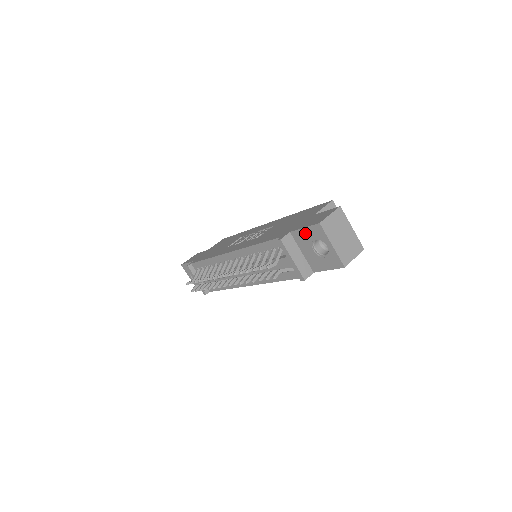
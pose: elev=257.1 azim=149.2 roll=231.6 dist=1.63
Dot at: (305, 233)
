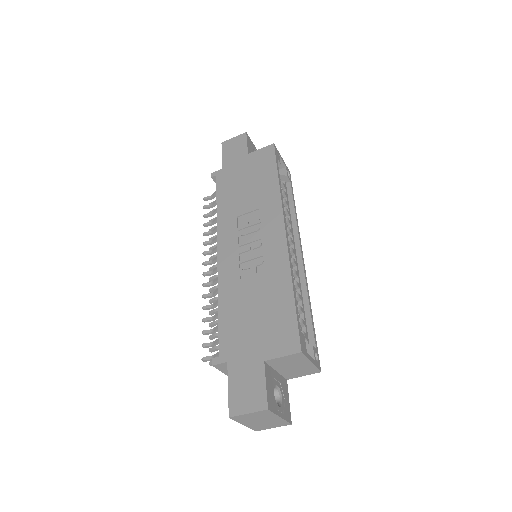
Dot at: (231, 387)
